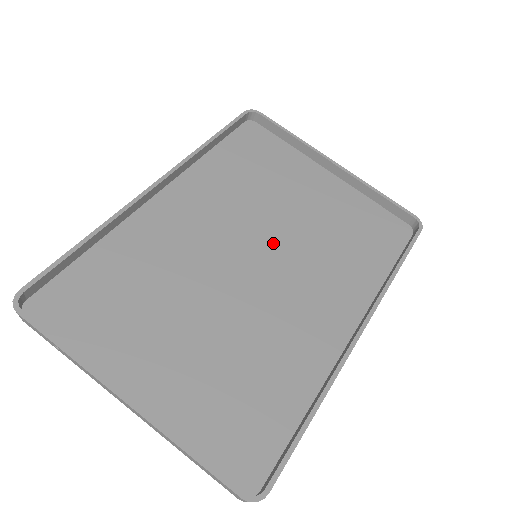
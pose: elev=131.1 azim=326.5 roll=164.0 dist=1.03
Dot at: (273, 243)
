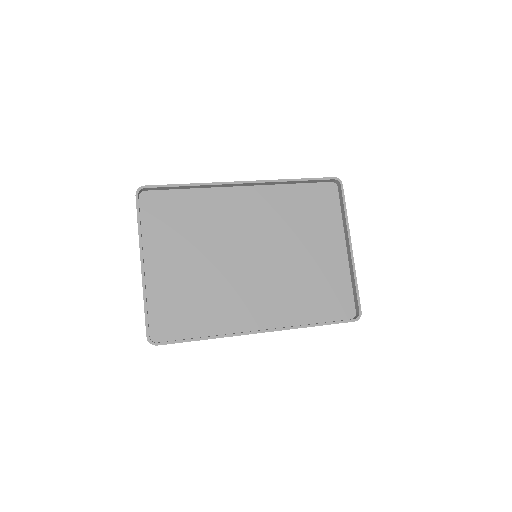
Dot at: (271, 257)
